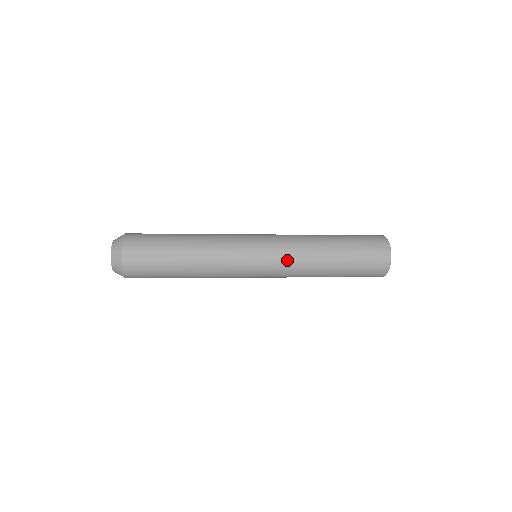
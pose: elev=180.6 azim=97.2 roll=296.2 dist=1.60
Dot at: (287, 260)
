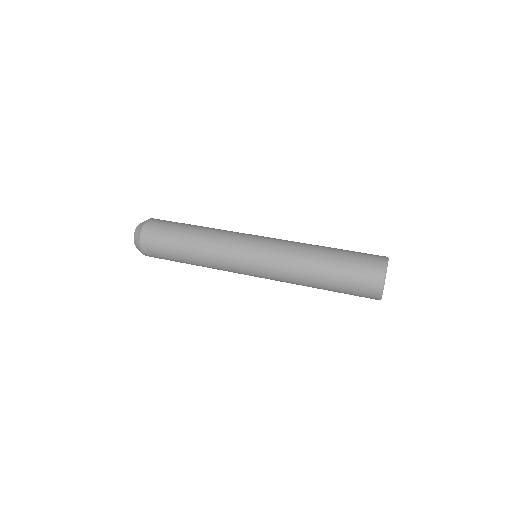
Dot at: occluded
